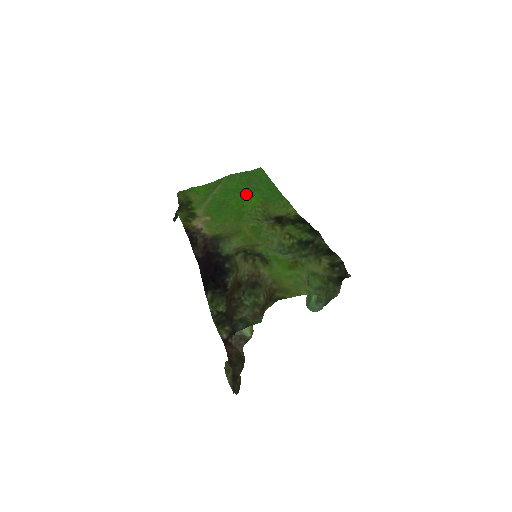
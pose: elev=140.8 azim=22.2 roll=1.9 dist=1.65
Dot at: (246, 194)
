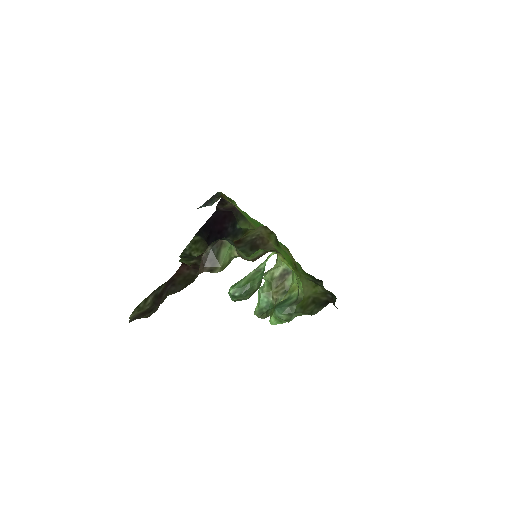
Dot at: occluded
